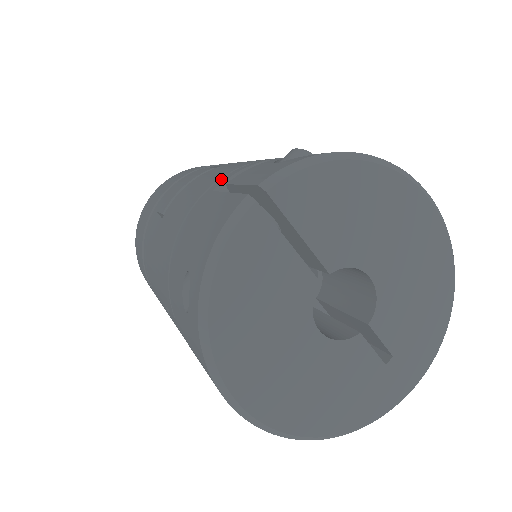
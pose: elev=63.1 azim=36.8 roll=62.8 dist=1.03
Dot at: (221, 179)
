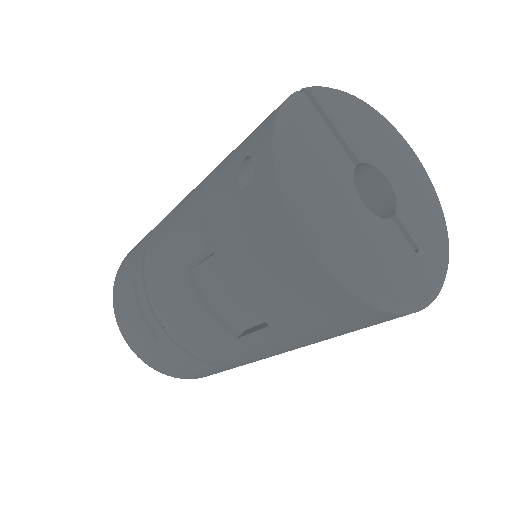
Dot at: occluded
